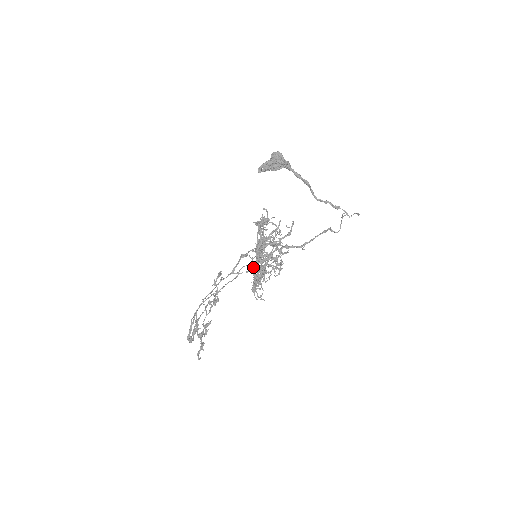
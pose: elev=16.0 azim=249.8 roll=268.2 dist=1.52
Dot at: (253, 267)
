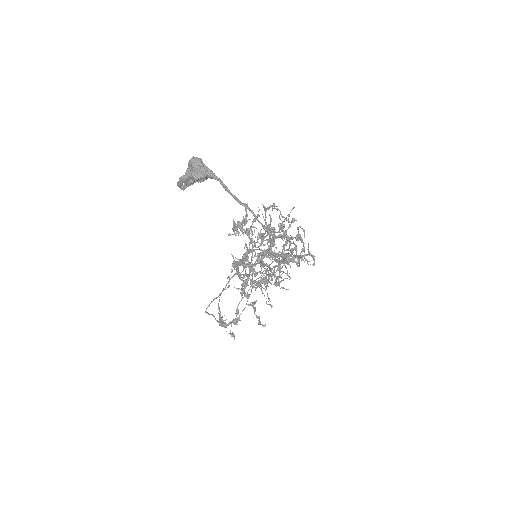
Dot at: (246, 274)
